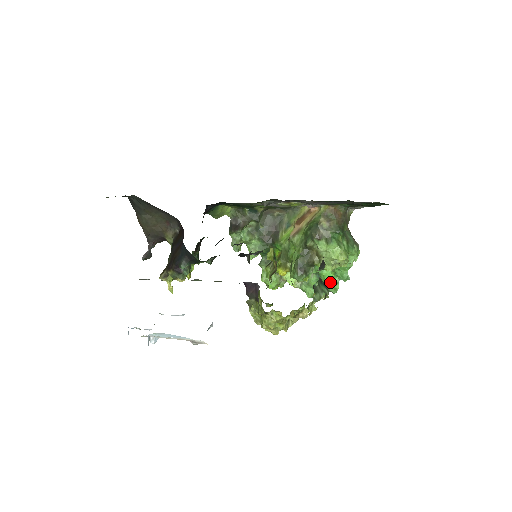
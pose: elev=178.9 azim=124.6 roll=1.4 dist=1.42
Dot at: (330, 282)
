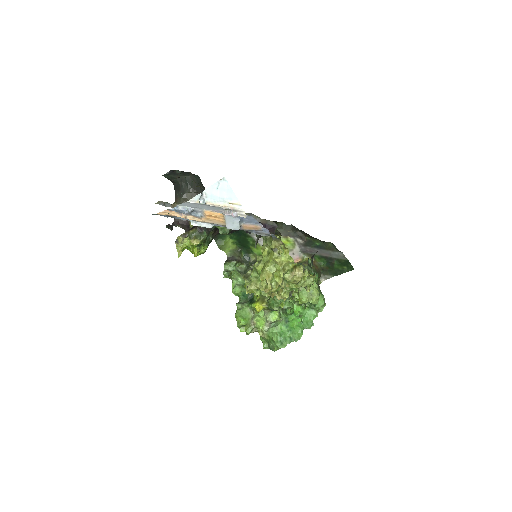
Dot at: (297, 326)
